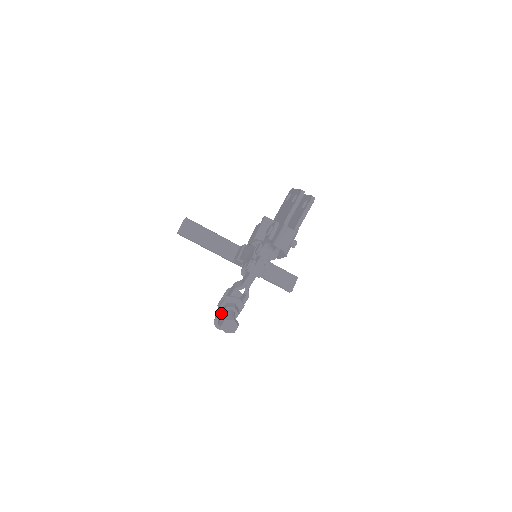
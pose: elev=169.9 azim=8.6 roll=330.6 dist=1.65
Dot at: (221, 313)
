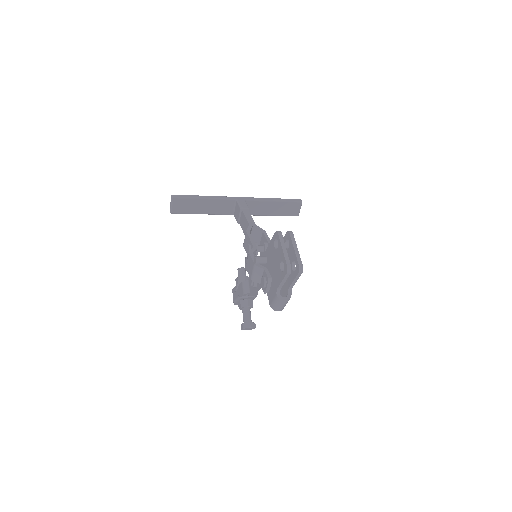
Dot at: occluded
